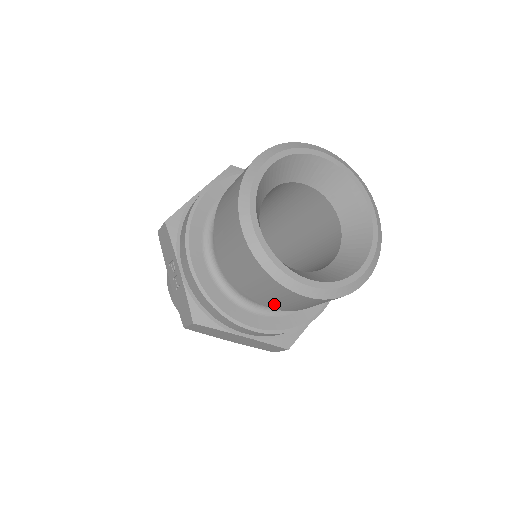
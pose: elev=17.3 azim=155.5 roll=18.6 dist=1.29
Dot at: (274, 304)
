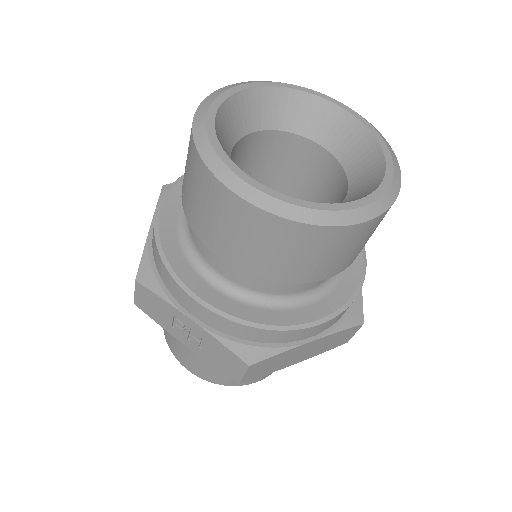
Dot at: (326, 269)
